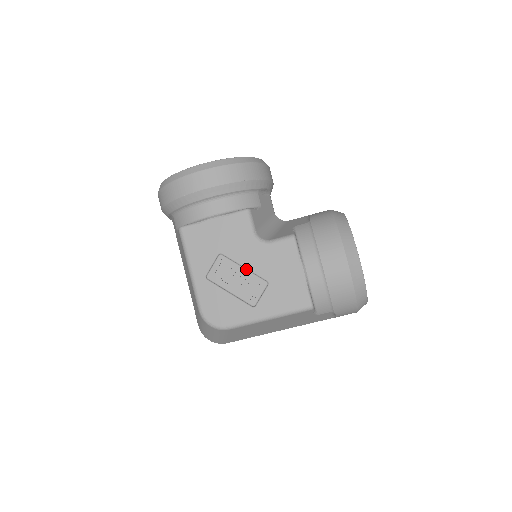
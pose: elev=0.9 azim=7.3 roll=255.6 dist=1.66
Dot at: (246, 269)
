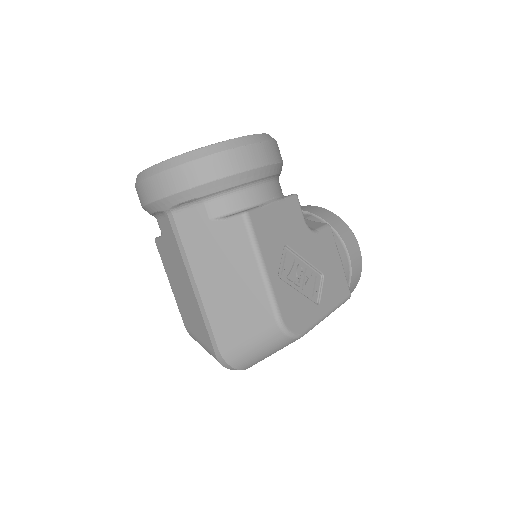
Dot at: (305, 262)
